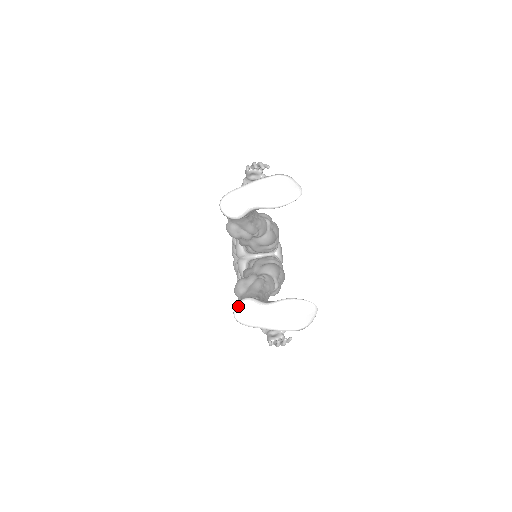
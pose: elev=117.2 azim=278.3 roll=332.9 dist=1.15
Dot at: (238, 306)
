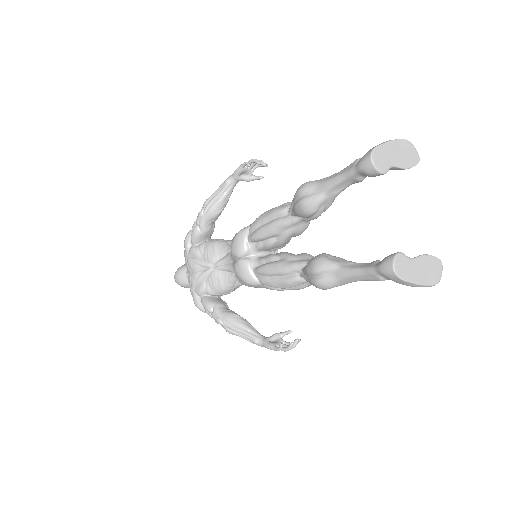
Dot at: (396, 260)
